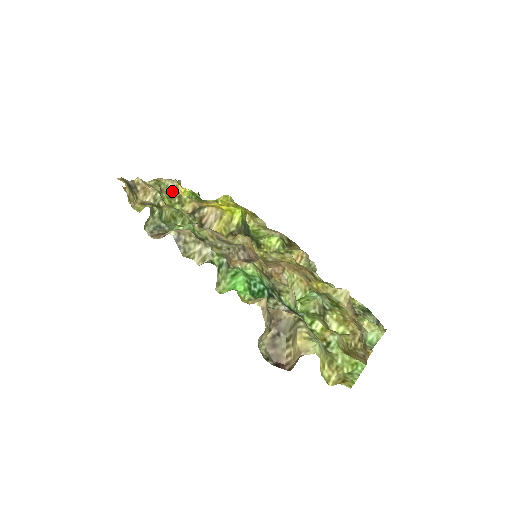
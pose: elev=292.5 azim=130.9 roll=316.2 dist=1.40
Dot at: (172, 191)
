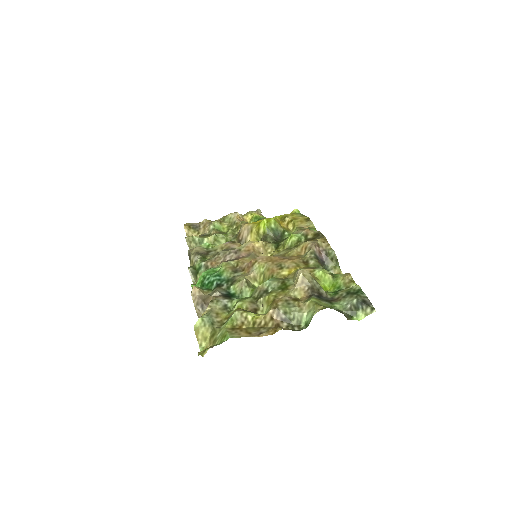
Dot at: (233, 221)
